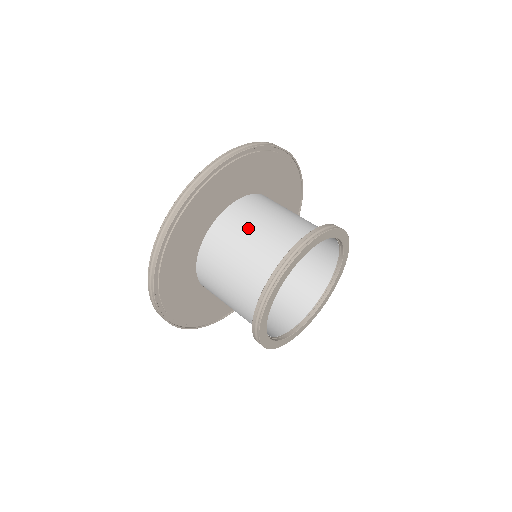
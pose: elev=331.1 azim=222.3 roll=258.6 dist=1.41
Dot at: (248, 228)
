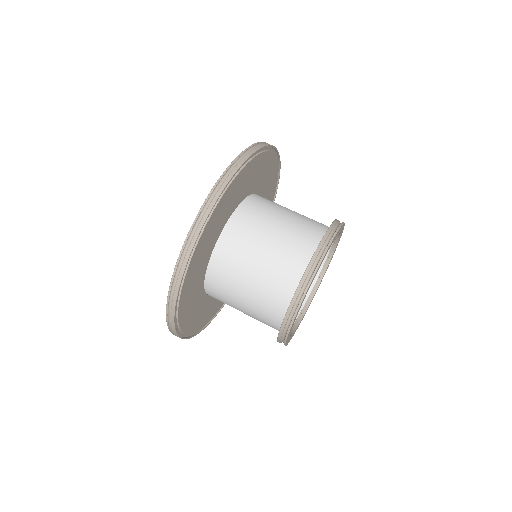
Dot at: (263, 230)
